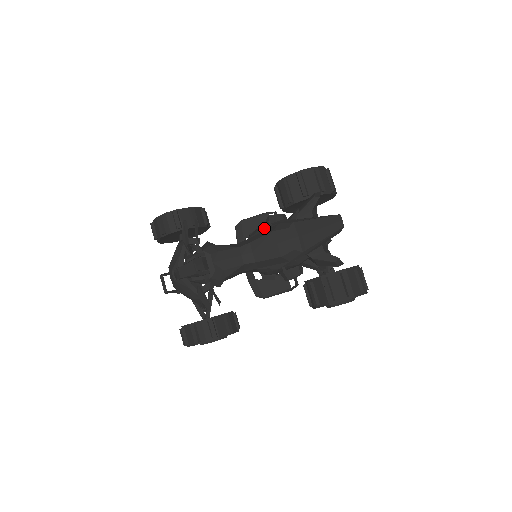
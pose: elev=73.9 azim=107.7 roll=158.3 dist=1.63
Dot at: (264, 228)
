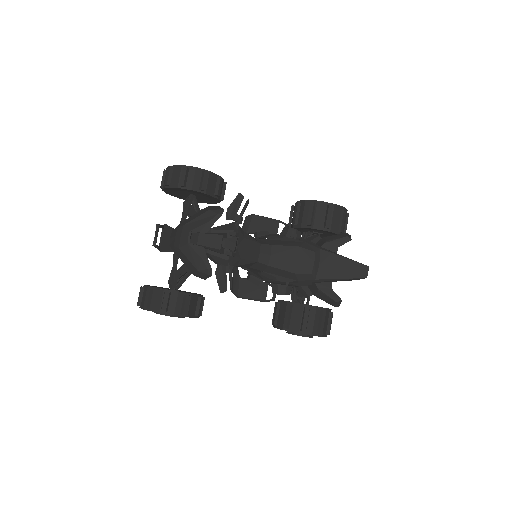
Dot at: (288, 238)
